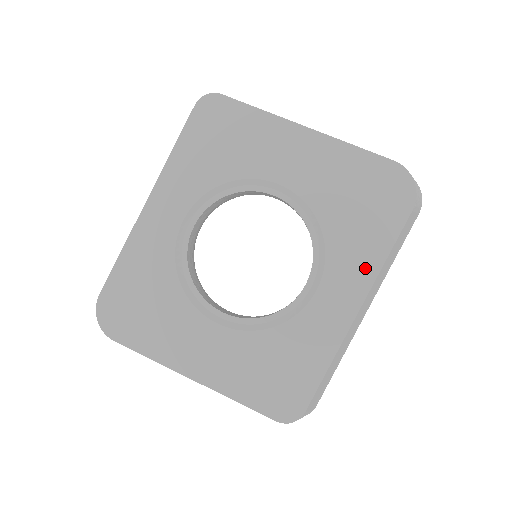
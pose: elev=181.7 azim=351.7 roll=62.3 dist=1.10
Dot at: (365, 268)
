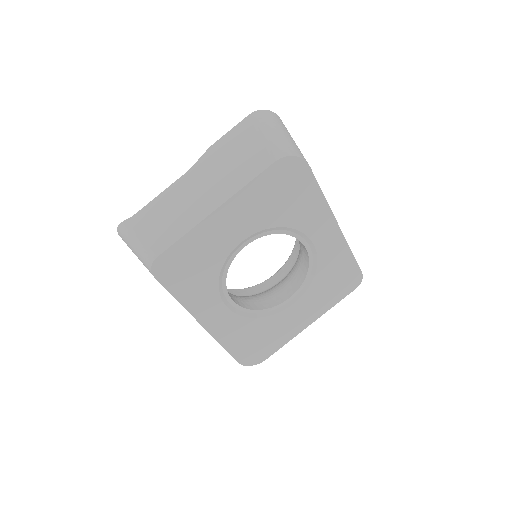
Dot at: (321, 211)
